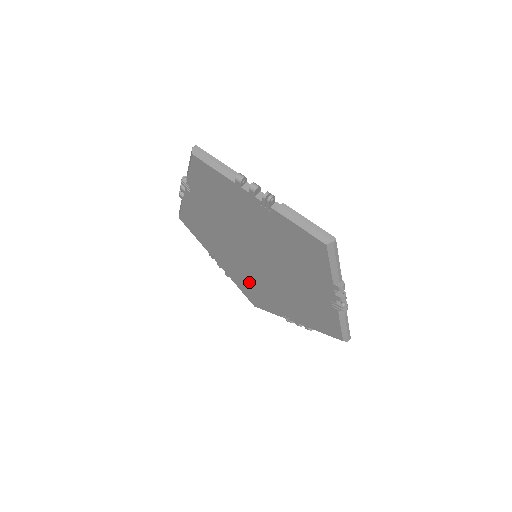
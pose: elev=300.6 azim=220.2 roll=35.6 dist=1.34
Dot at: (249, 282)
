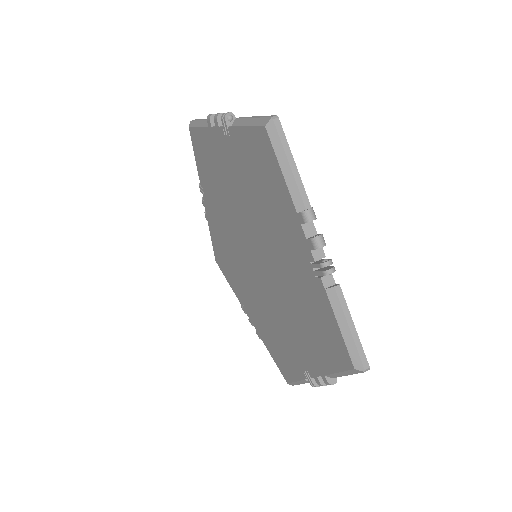
Dot at: (268, 325)
